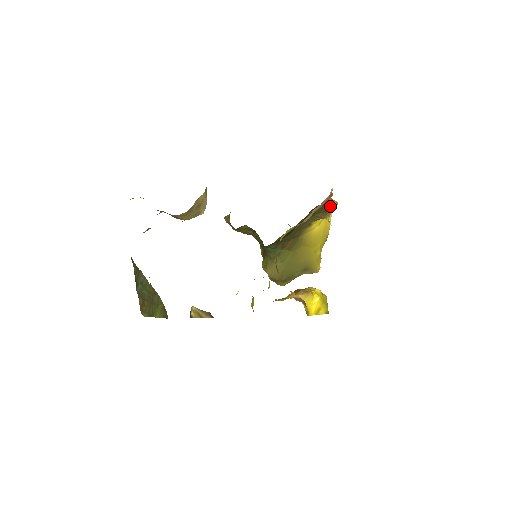
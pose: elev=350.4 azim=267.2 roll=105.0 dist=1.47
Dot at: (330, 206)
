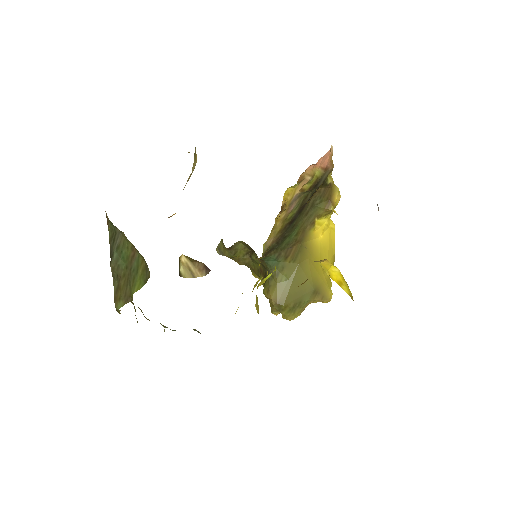
Dot at: (332, 193)
